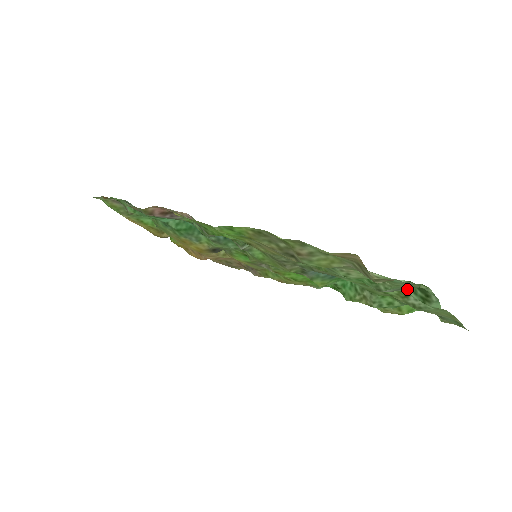
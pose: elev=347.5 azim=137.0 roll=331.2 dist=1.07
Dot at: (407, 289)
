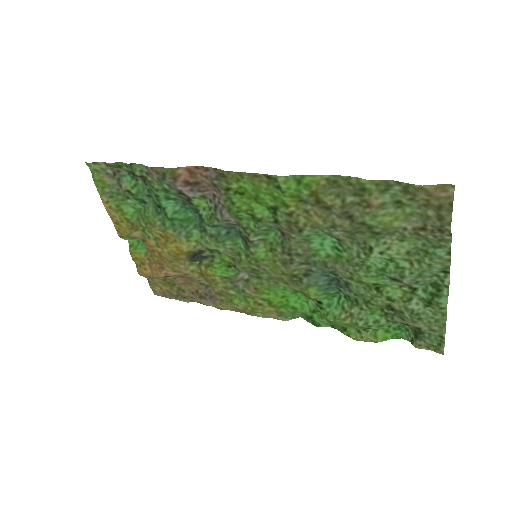
Dot at: (418, 286)
